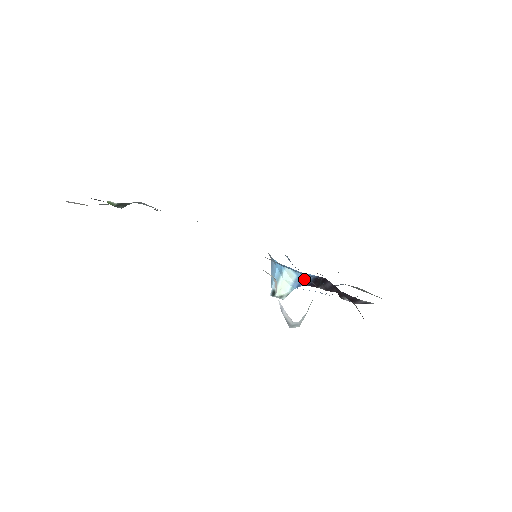
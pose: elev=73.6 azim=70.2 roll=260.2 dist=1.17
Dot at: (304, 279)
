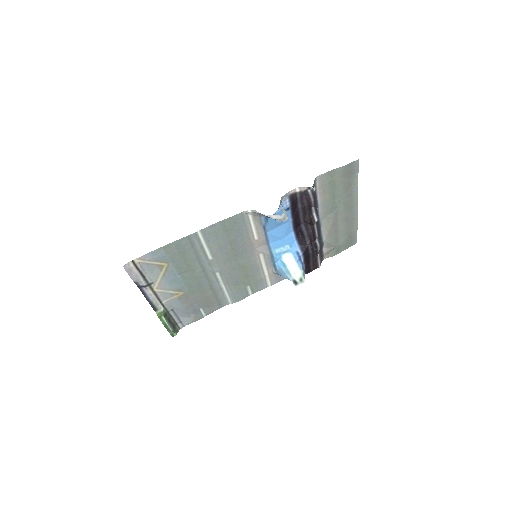
Dot at: (296, 250)
